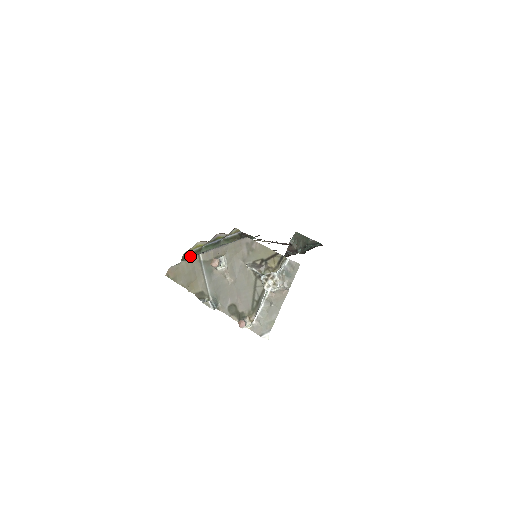
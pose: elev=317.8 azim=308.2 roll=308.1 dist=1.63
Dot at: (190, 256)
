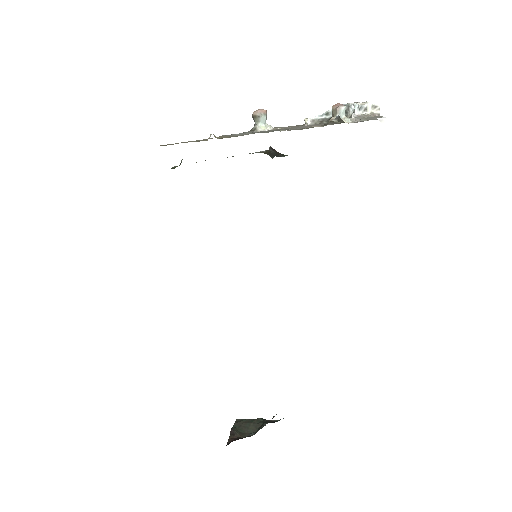
Dot at: occluded
